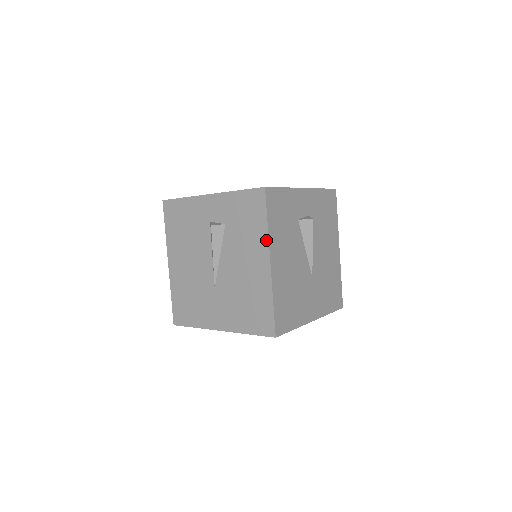
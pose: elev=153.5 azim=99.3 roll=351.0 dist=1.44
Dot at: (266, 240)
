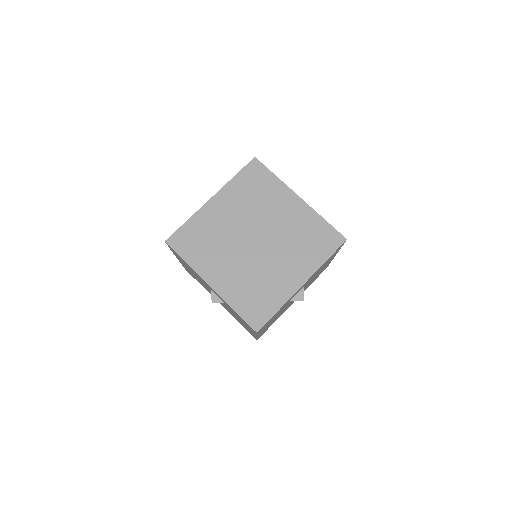
Dot at: (255, 334)
